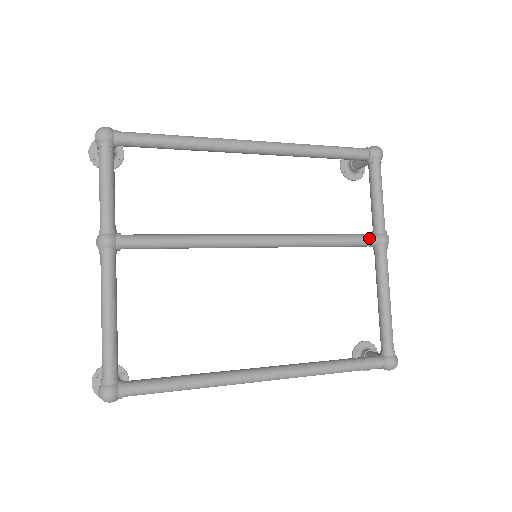
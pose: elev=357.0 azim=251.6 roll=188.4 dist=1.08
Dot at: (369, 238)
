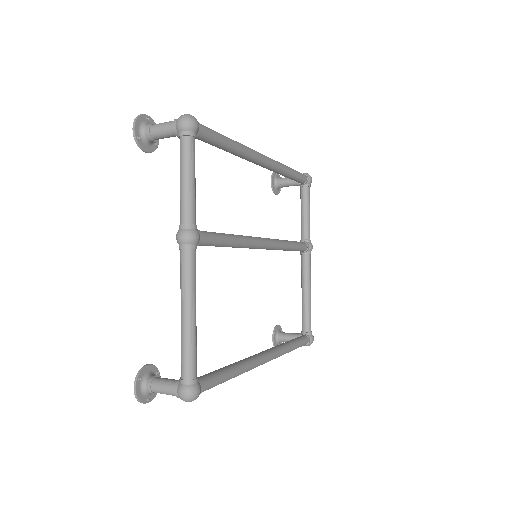
Dot at: (306, 245)
